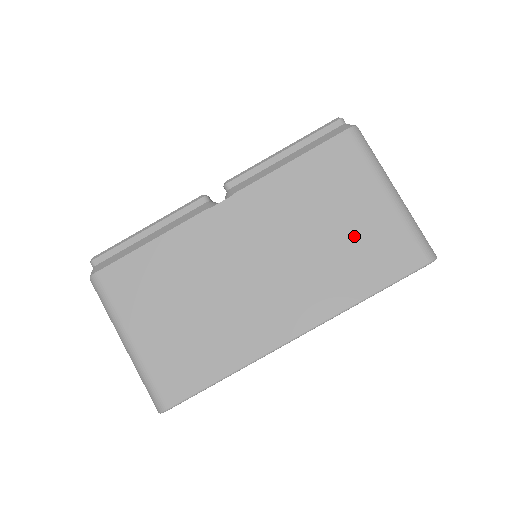
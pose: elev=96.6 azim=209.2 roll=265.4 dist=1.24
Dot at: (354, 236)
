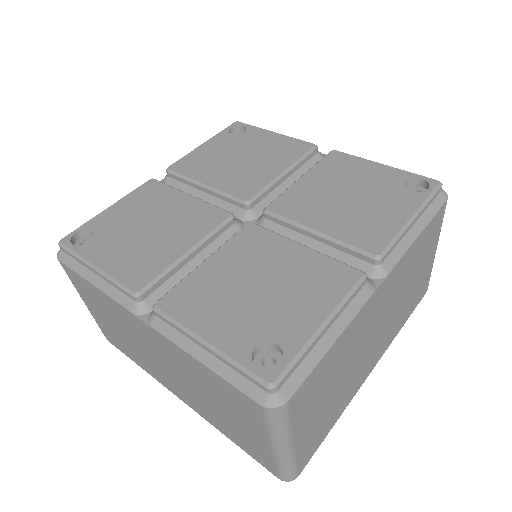
Dot at: (234, 426)
